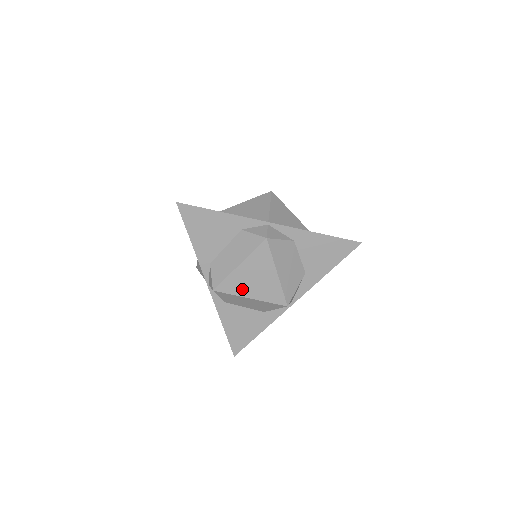
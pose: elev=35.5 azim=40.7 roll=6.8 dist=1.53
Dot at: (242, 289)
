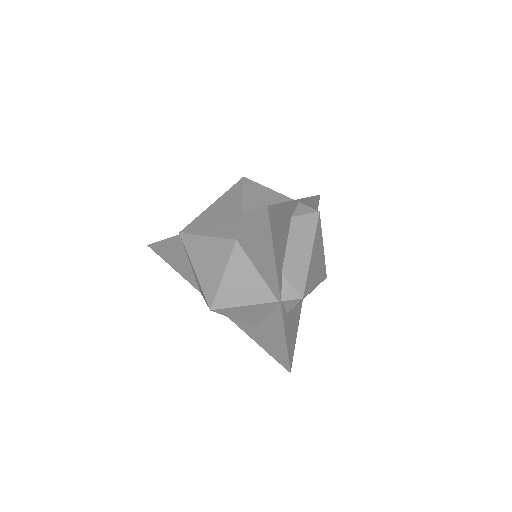
Dot at: (313, 280)
